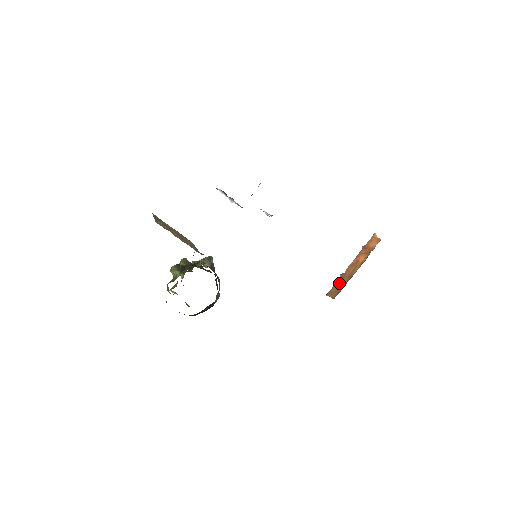
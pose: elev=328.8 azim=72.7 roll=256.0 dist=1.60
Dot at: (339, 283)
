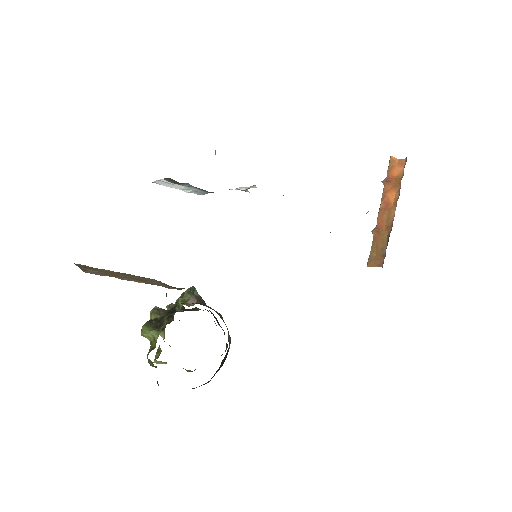
Dot at: (377, 243)
